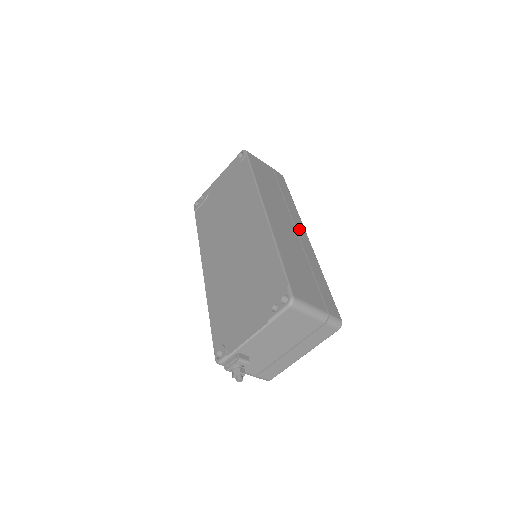
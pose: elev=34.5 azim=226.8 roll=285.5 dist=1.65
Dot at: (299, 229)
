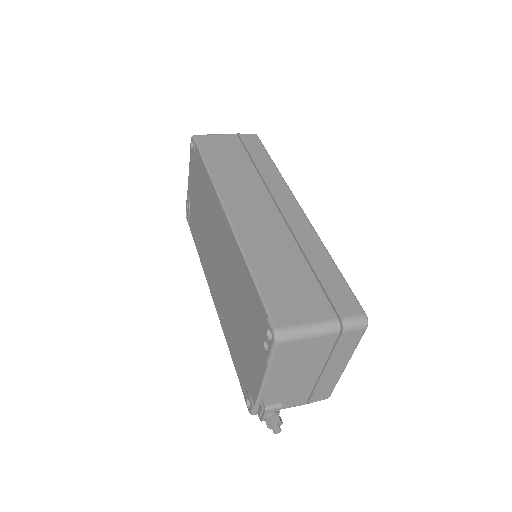
Dot at: (284, 204)
